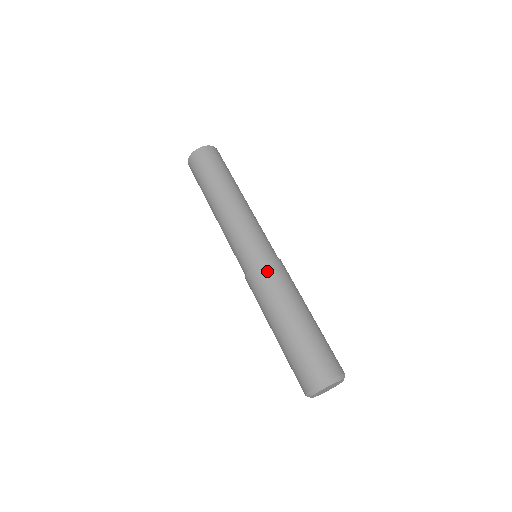
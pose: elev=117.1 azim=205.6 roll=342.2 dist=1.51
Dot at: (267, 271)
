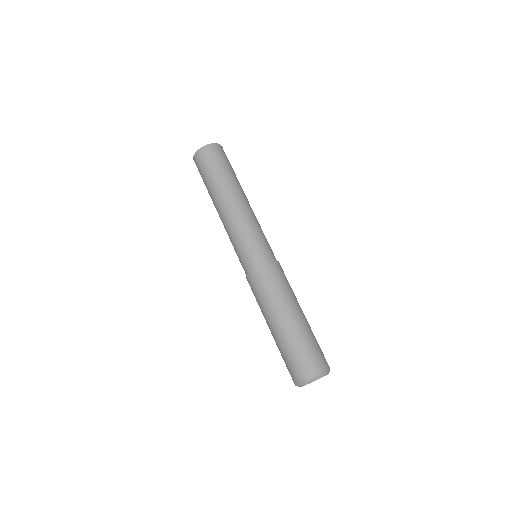
Dot at: (263, 276)
